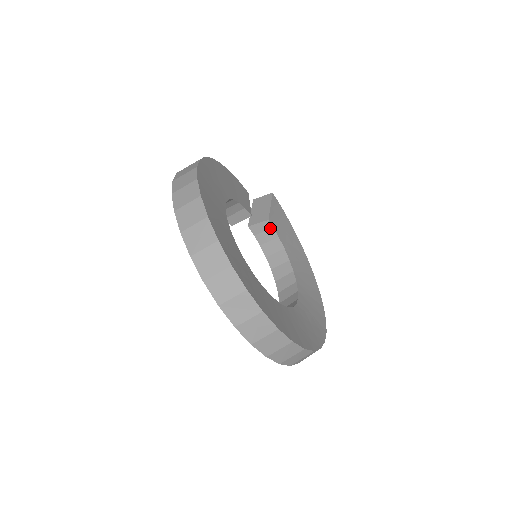
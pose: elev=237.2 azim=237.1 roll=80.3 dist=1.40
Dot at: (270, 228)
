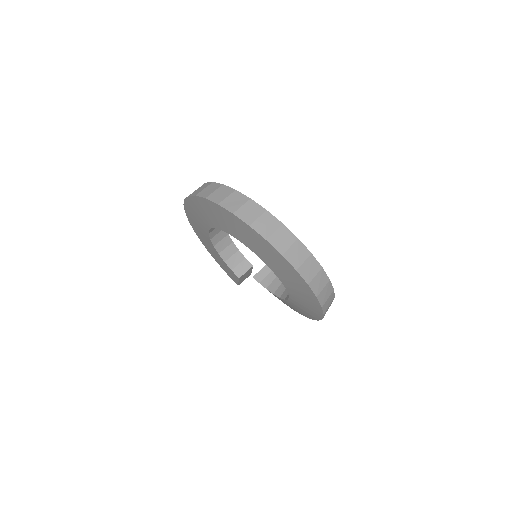
Dot at: (270, 271)
